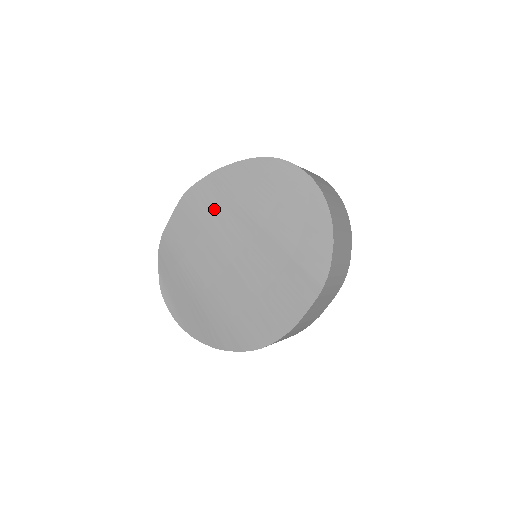
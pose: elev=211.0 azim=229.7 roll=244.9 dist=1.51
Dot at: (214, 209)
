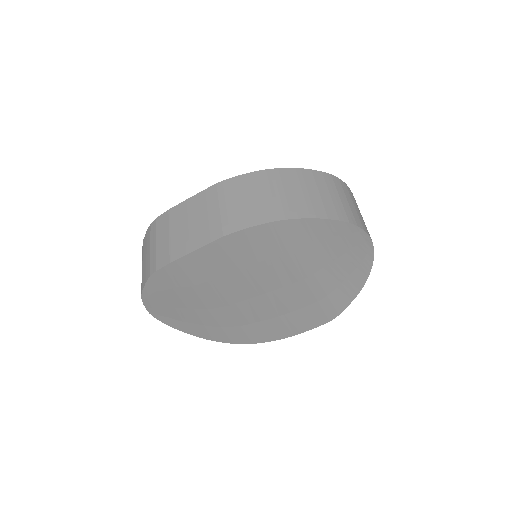
Dot at: (260, 256)
